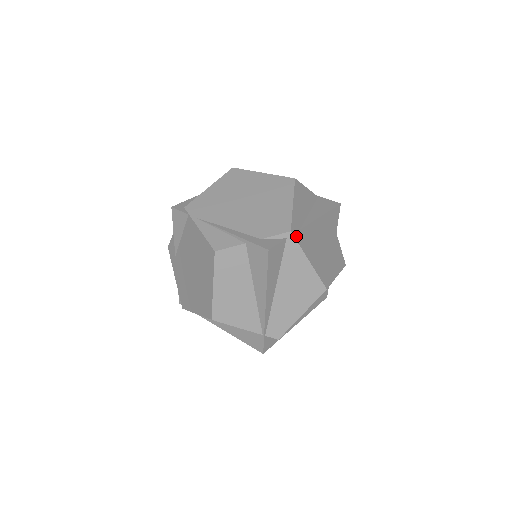
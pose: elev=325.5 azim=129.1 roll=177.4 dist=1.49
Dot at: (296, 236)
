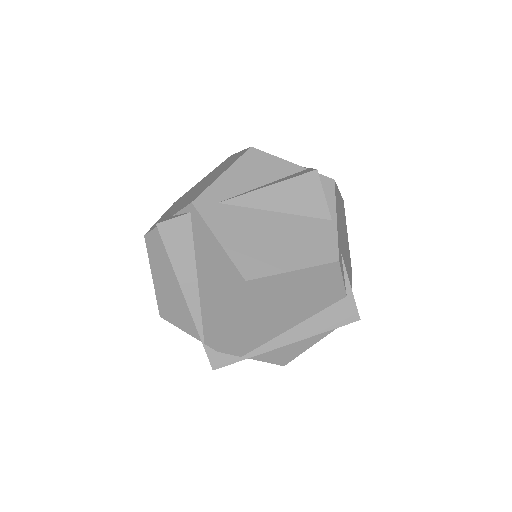
Dot at: (203, 209)
